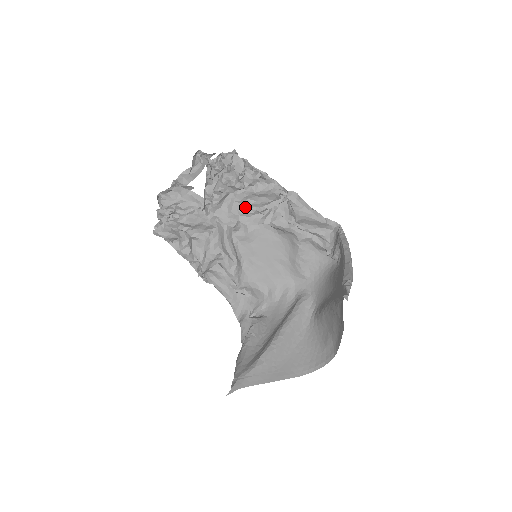
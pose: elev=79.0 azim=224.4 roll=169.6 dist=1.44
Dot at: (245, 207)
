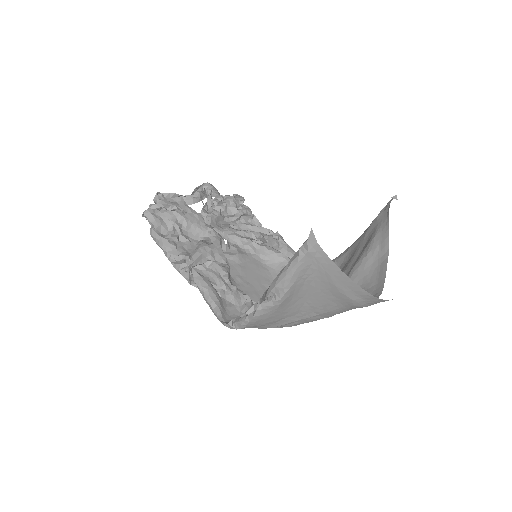
Dot at: (239, 230)
